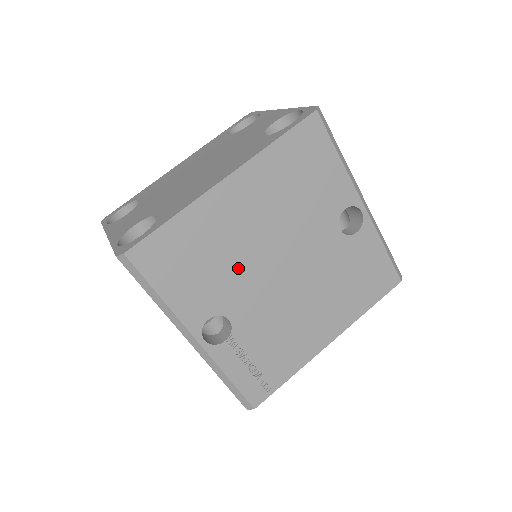
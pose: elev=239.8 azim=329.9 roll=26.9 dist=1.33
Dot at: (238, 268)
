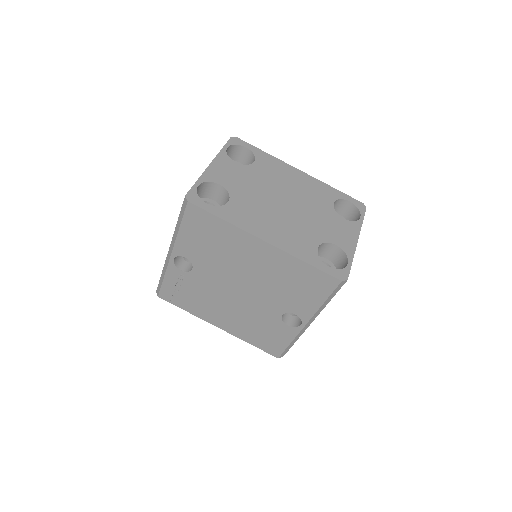
Dot at: (222, 265)
